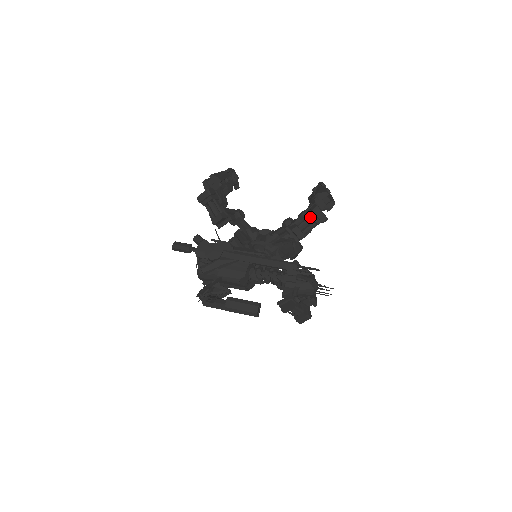
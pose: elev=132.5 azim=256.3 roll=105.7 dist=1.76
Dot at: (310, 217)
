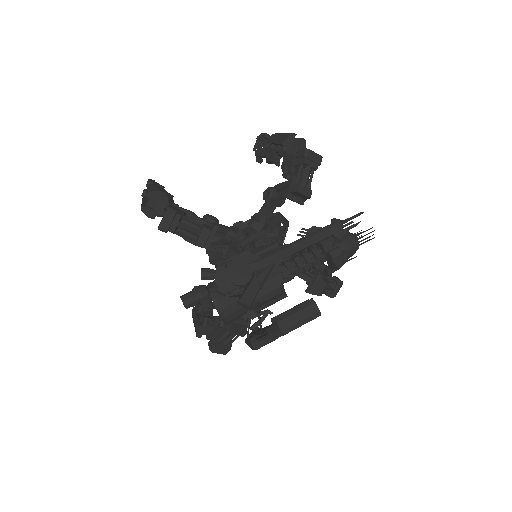
Dot at: (302, 167)
